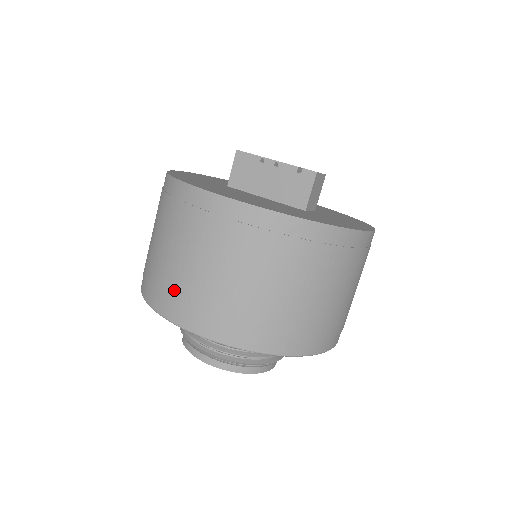
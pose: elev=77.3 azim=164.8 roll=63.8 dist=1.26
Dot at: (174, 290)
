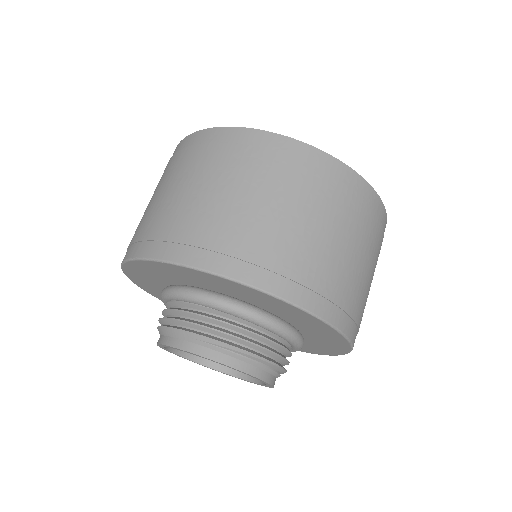
Dot at: (157, 224)
